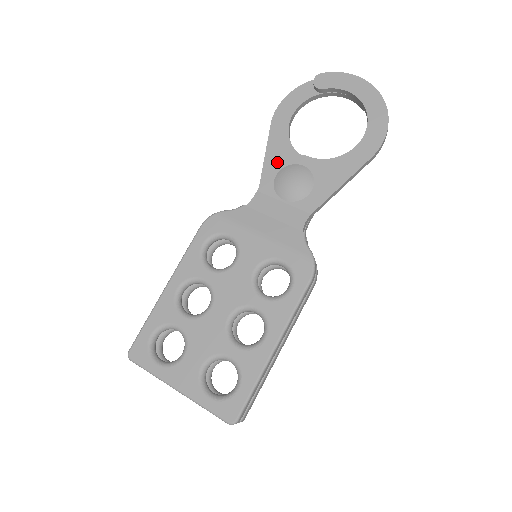
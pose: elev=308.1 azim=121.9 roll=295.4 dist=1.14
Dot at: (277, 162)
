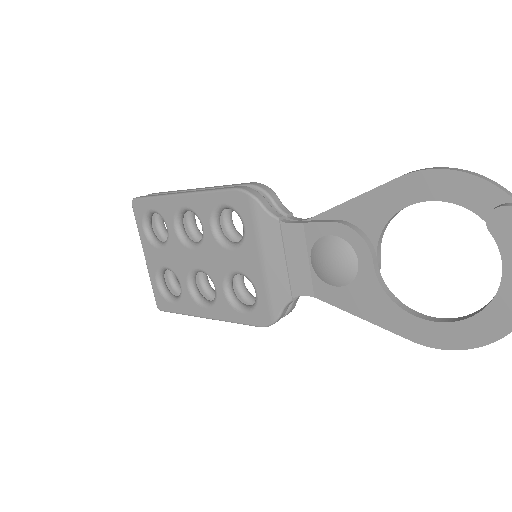
Dot at: (346, 226)
